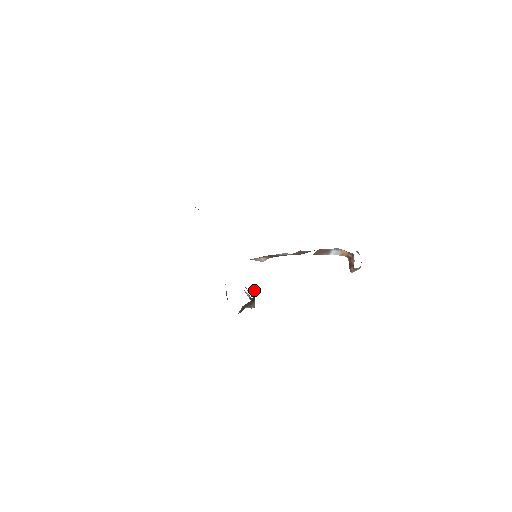
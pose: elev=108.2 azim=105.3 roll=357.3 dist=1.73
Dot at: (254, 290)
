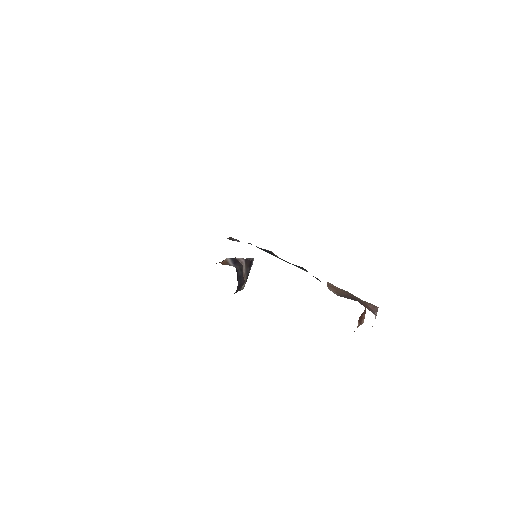
Dot at: (241, 284)
